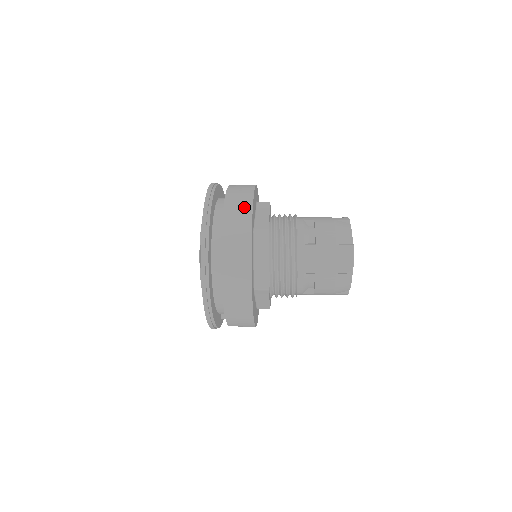
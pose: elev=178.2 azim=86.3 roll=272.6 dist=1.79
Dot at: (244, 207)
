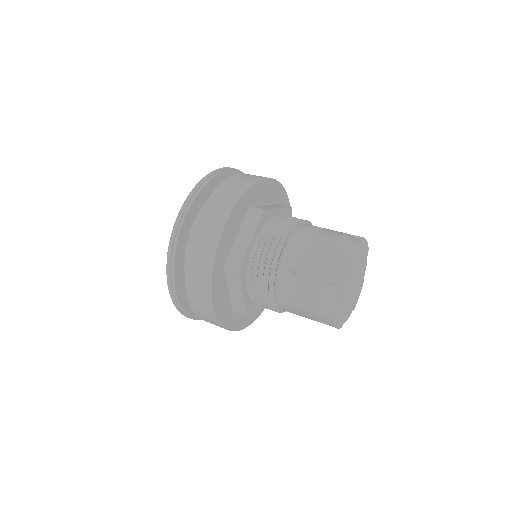
Dot at: (248, 180)
